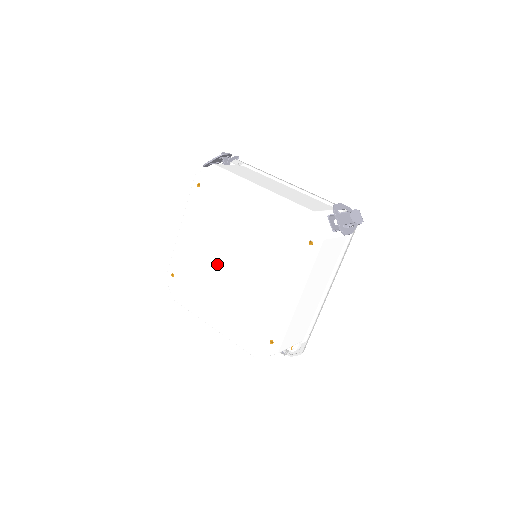
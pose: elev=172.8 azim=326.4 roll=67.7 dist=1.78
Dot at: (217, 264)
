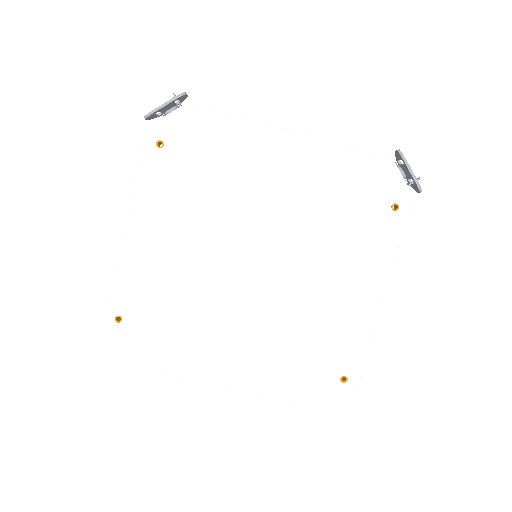
Dot at: (219, 277)
